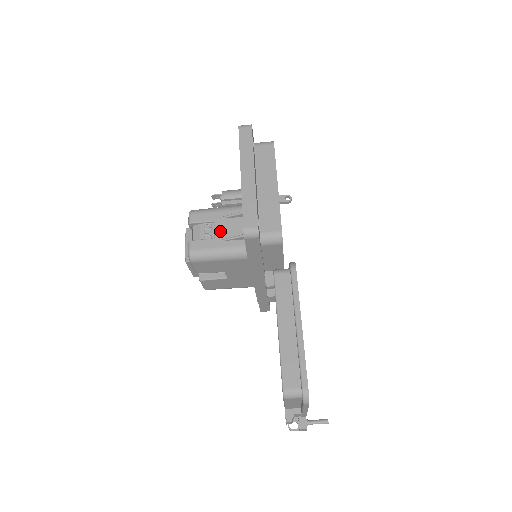
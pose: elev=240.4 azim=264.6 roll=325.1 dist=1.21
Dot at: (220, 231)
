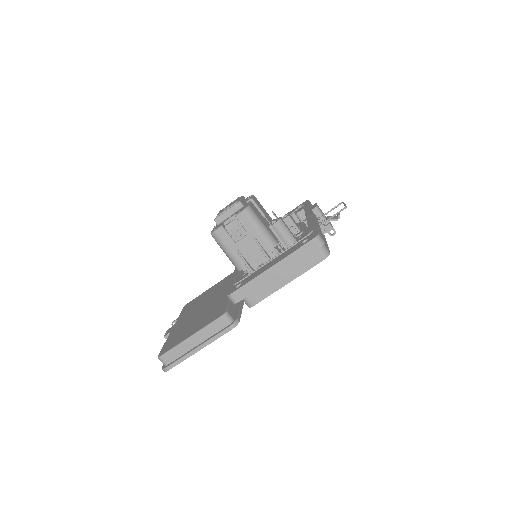
Dot at: (243, 244)
